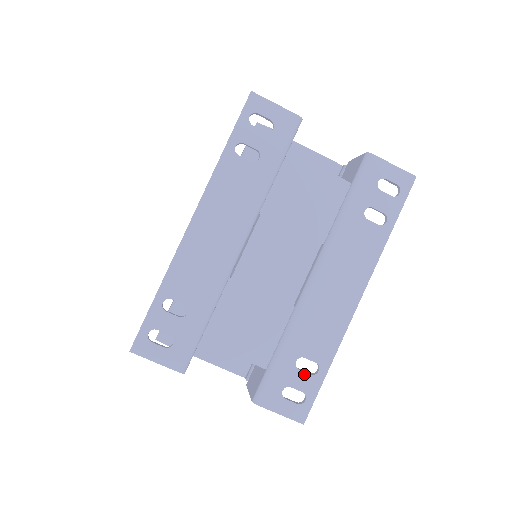
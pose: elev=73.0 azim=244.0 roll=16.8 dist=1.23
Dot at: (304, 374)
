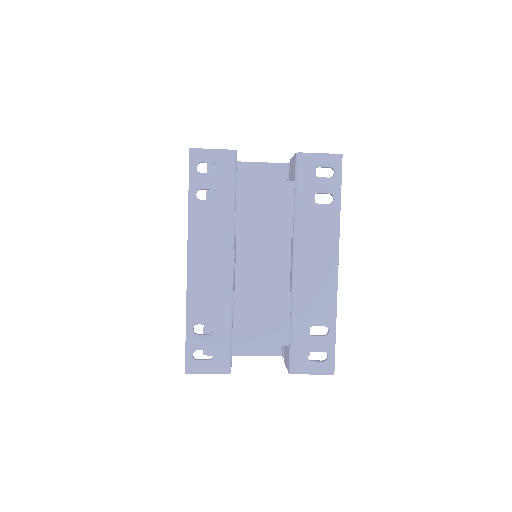
Dot at: (319, 338)
